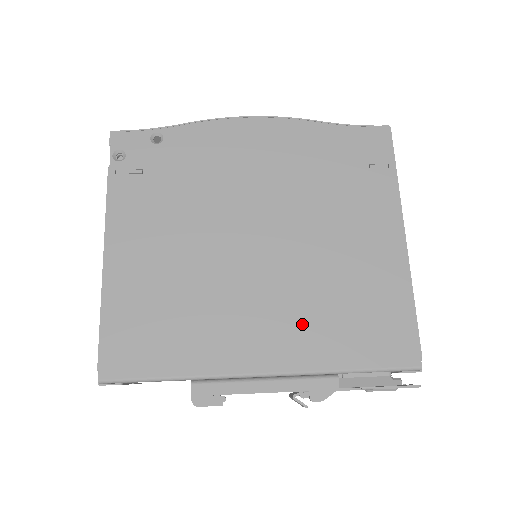
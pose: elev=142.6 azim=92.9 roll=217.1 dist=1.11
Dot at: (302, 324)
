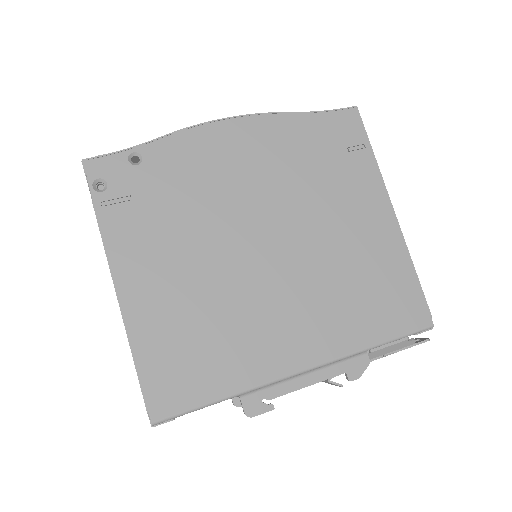
Dot at: (327, 314)
